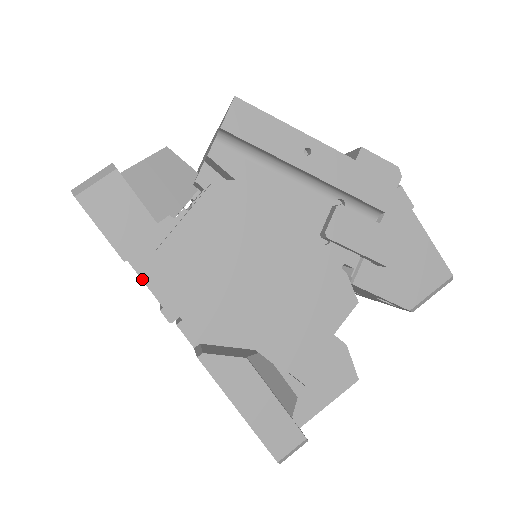
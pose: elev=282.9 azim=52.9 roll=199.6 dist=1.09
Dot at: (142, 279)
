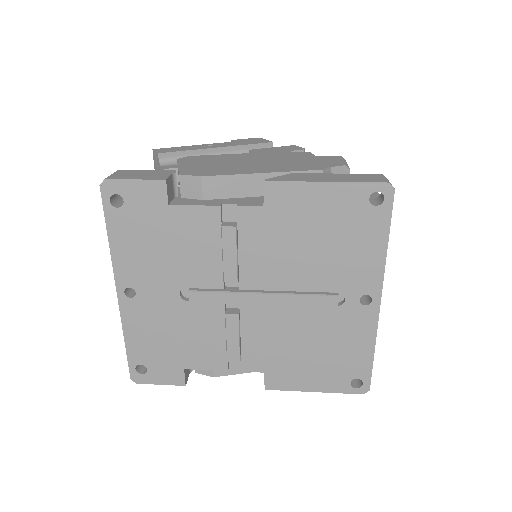
Dot at: (188, 205)
